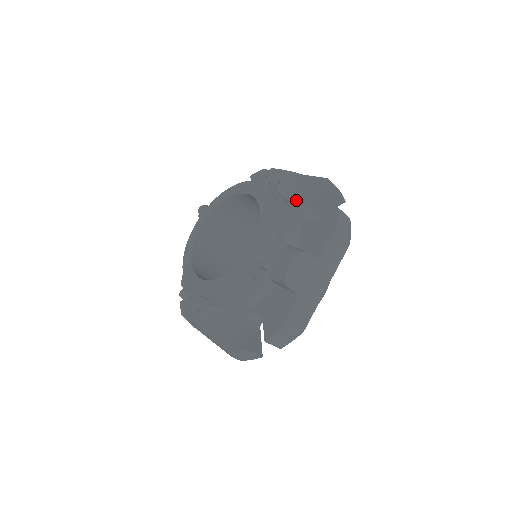
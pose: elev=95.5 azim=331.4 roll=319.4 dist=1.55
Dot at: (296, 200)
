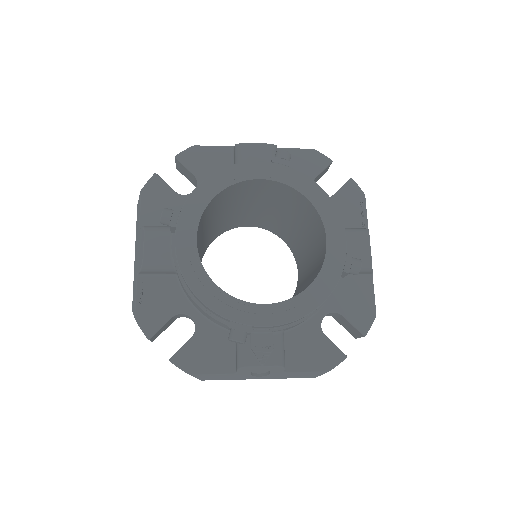
Dot at: occluded
